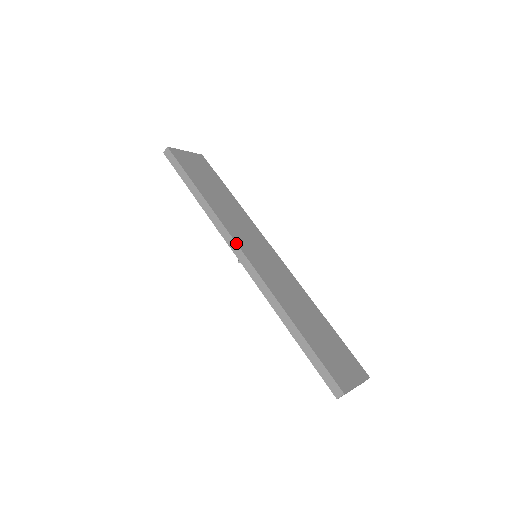
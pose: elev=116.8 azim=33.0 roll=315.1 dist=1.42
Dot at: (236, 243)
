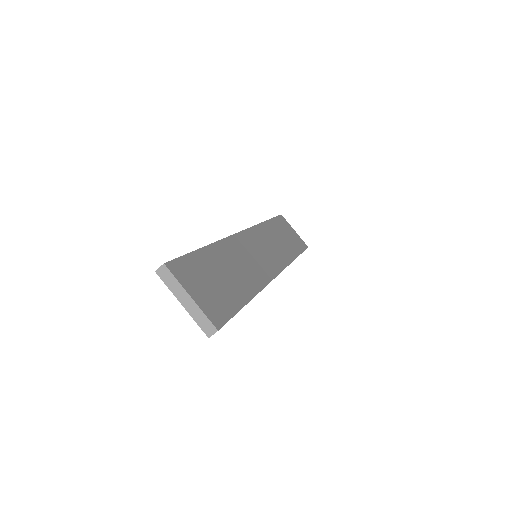
Dot at: (247, 228)
